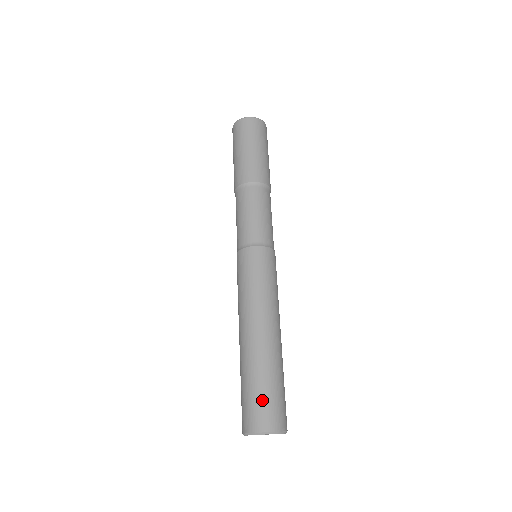
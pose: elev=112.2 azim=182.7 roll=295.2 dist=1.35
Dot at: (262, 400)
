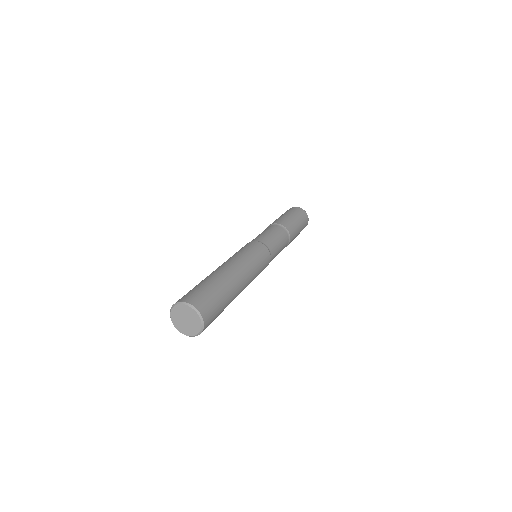
Dot at: (196, 290)
